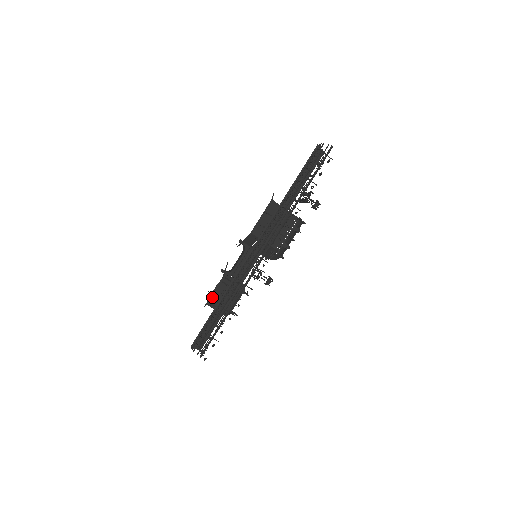
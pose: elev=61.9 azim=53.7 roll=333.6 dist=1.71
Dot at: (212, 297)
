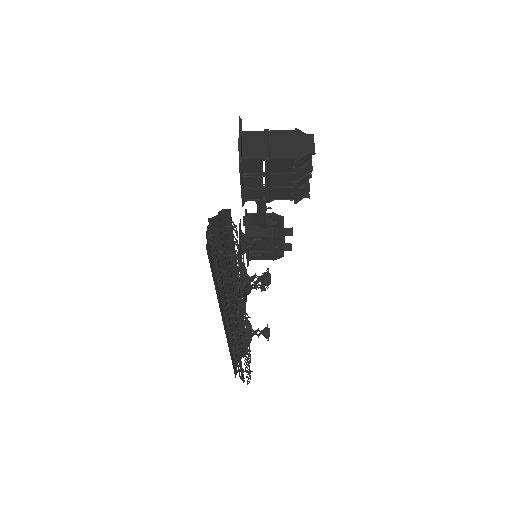
Dot at: (251, 254)
